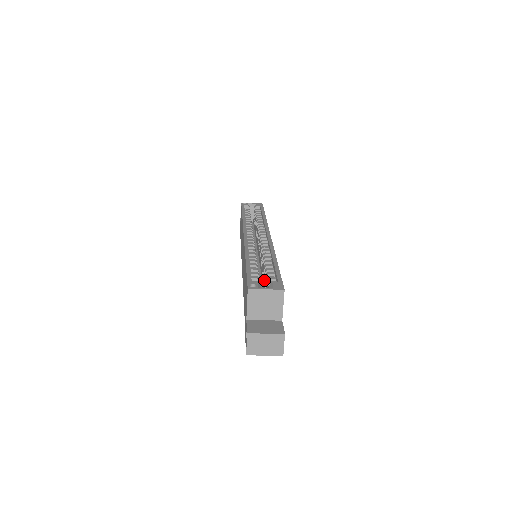
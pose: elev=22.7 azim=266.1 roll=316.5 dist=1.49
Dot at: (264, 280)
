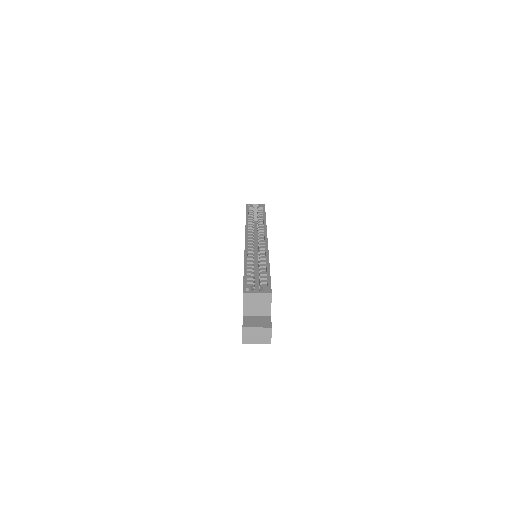
Dot at: occluded
